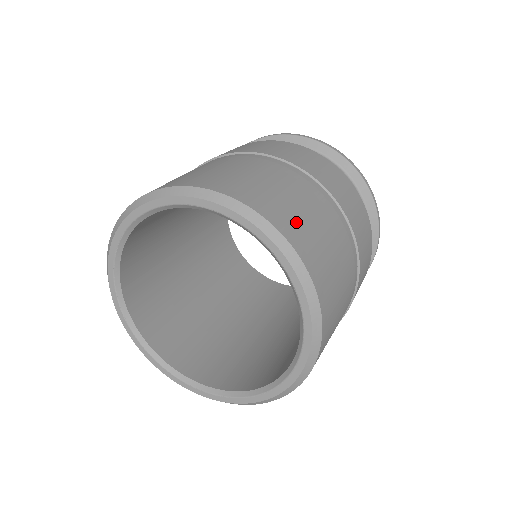
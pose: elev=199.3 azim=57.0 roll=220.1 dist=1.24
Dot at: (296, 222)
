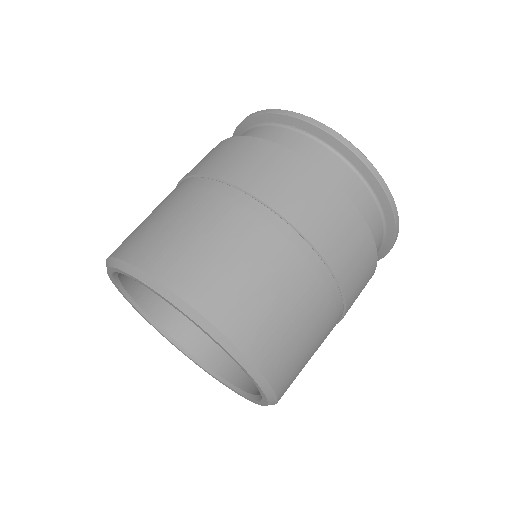
Dot at: (228, 292)
